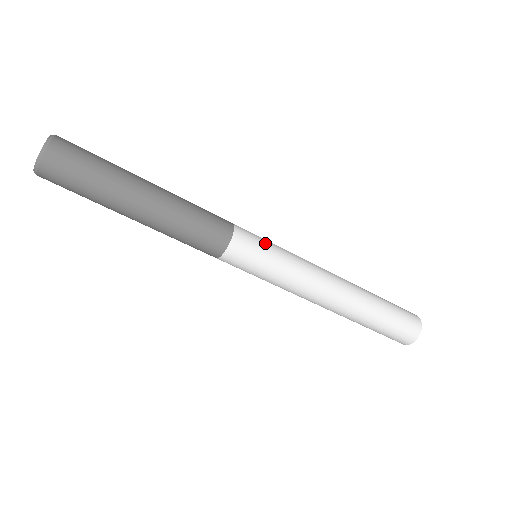
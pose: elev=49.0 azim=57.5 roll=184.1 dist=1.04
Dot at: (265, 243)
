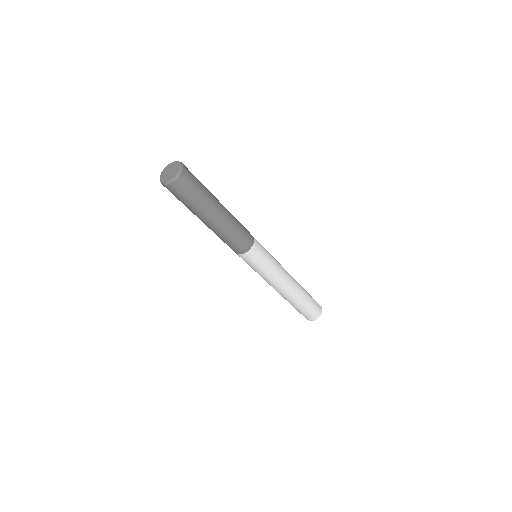
Dot at: (263, 260)
